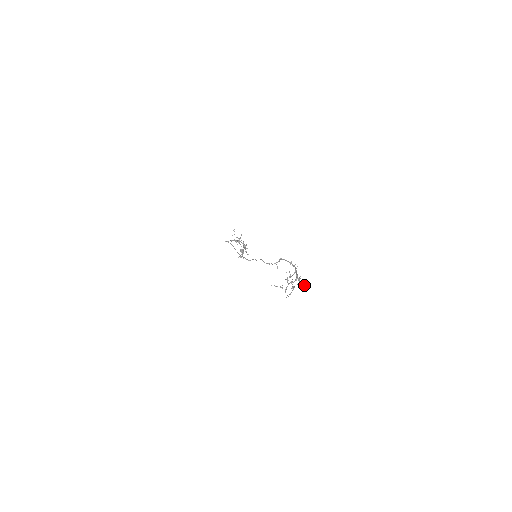
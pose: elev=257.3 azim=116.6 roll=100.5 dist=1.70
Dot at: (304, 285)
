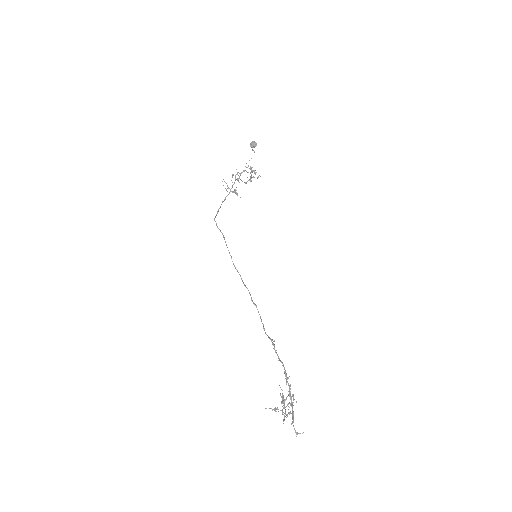
Dot at: (298, 433)
